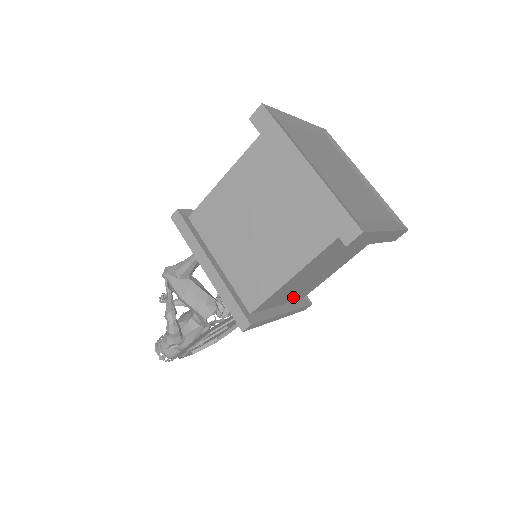
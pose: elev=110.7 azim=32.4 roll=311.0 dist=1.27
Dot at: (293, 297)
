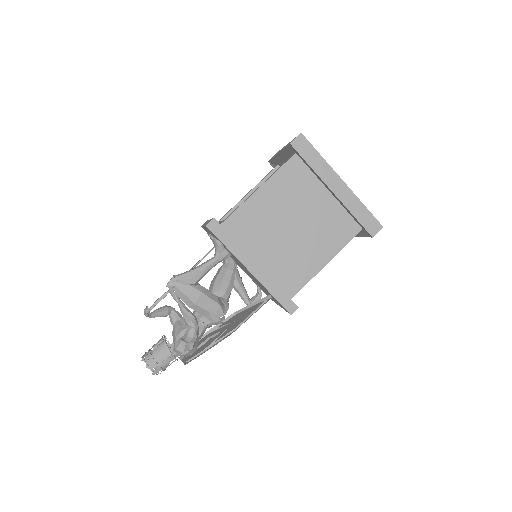
Dot at: occluded
